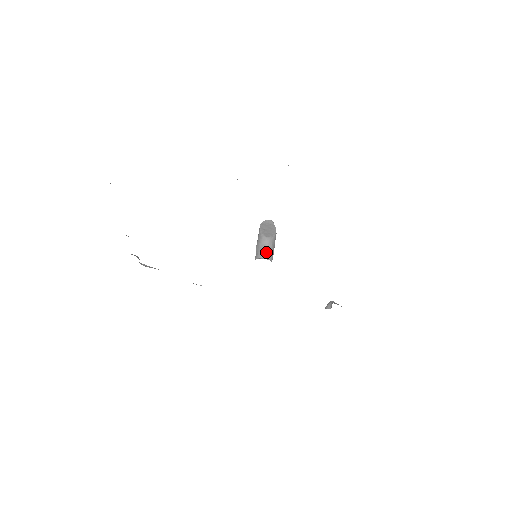
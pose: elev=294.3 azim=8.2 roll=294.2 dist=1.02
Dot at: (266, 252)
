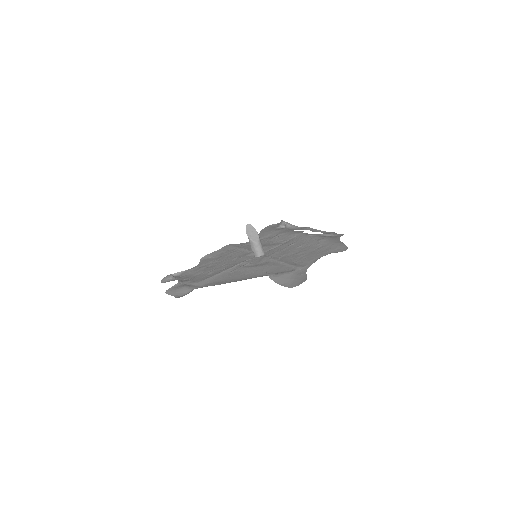
Dot at: (261, 251)
